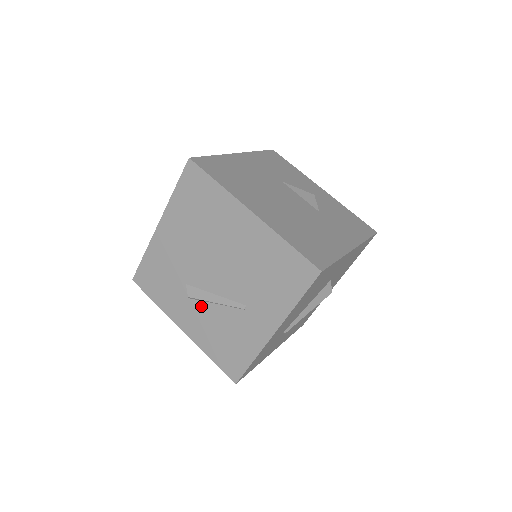
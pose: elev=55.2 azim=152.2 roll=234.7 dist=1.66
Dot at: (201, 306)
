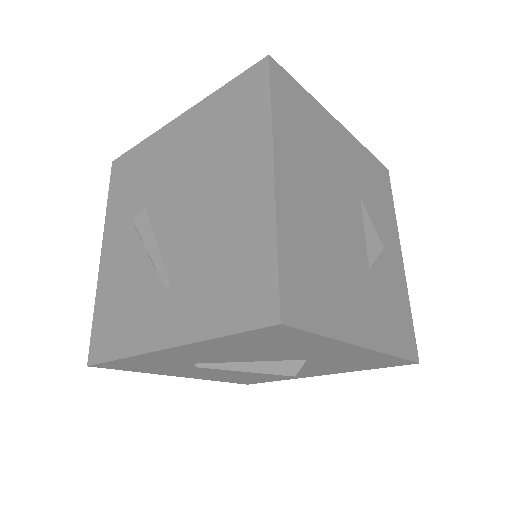
Dot at: (135, 244)
